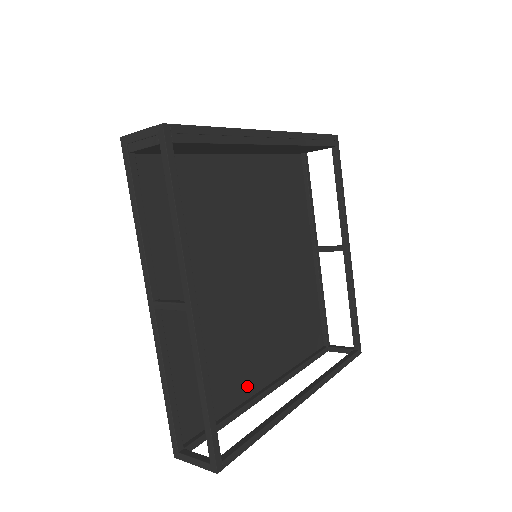
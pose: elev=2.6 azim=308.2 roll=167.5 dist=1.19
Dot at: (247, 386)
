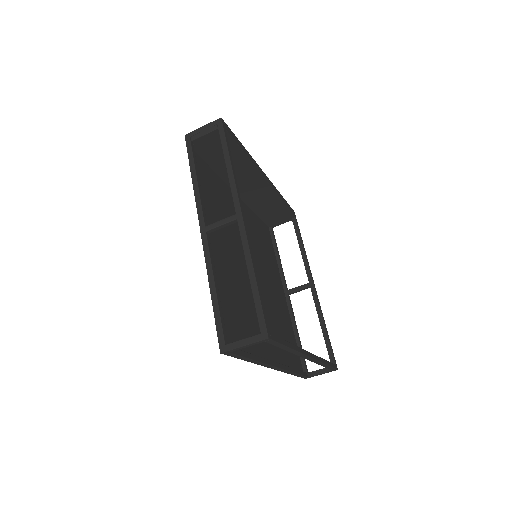
Dot at: (259, 348)
